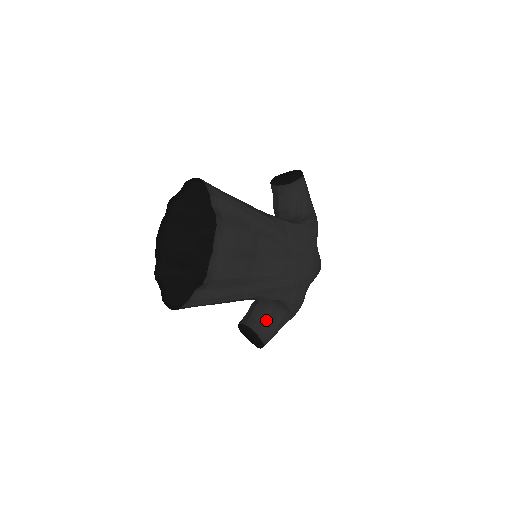
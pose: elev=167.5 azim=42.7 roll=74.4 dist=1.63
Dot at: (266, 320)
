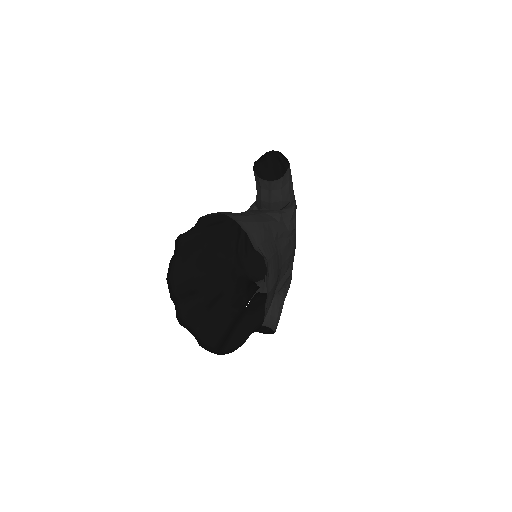
Dot at: (275, 312)
